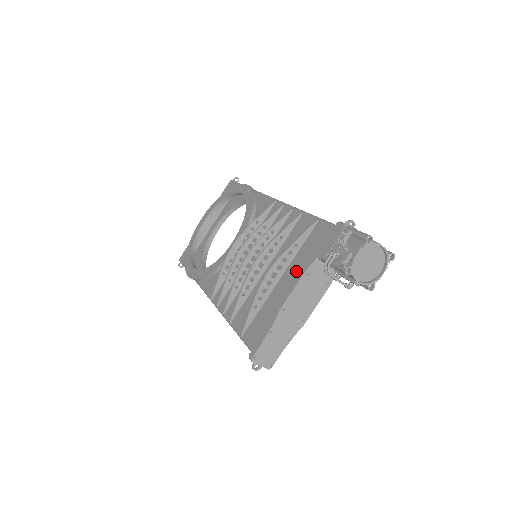
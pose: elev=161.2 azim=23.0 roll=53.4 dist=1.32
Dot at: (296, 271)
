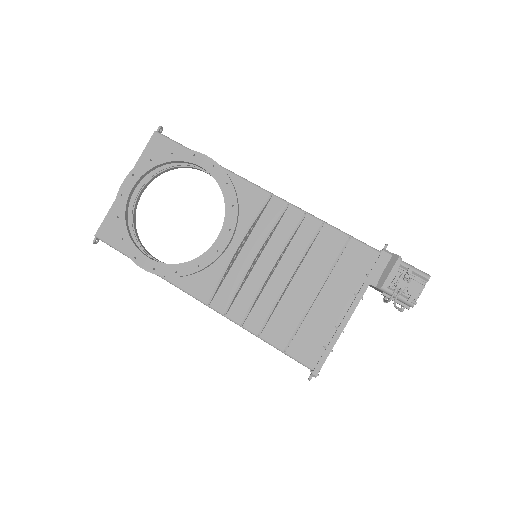
Dot at: (339, 290)
